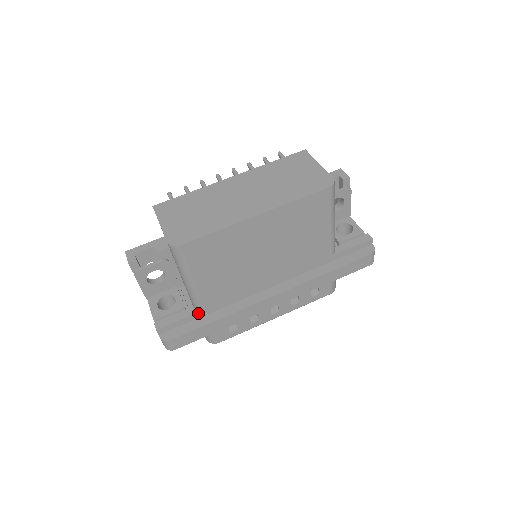
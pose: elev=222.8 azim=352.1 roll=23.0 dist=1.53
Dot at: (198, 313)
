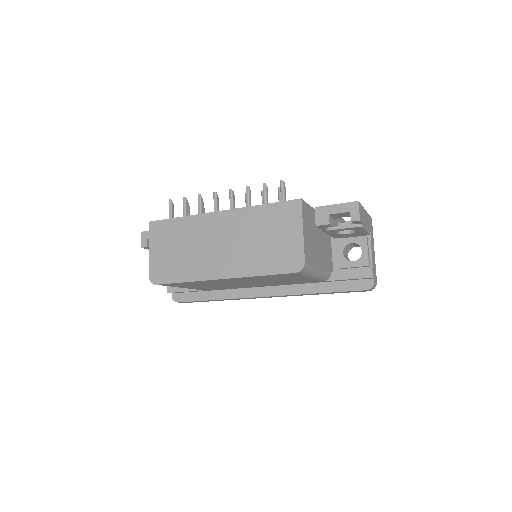
Dot at: (199, 290)
